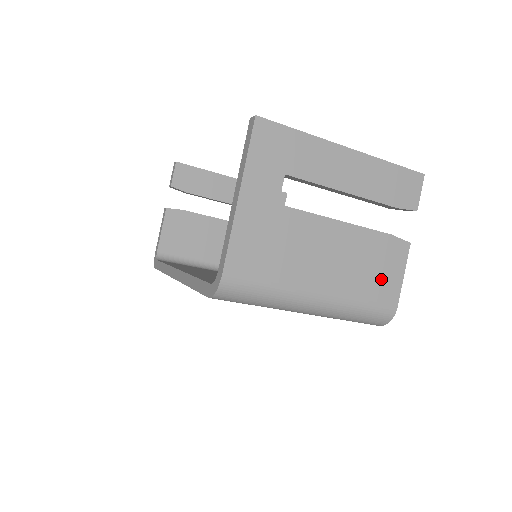
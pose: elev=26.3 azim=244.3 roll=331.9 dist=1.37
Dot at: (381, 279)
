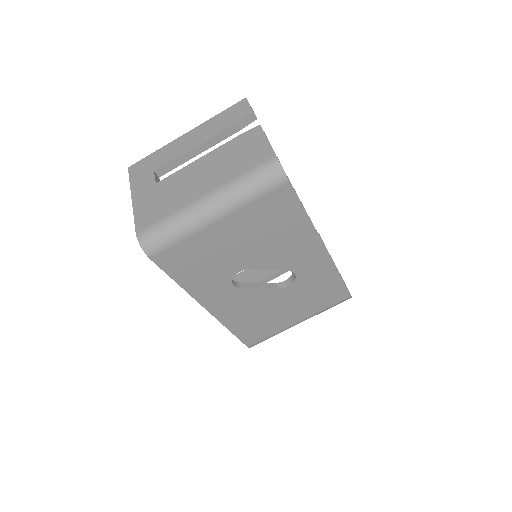
Dot at: (250, 155)
